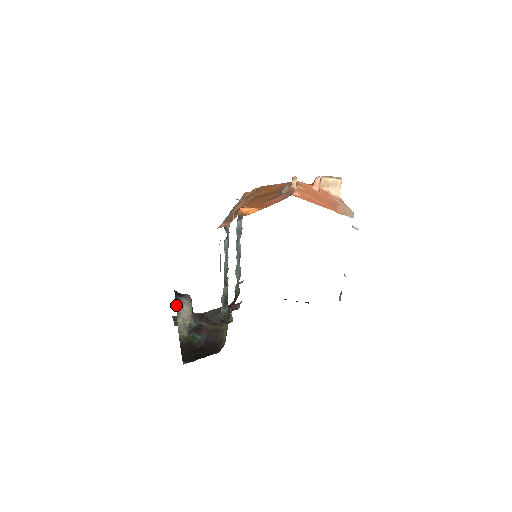
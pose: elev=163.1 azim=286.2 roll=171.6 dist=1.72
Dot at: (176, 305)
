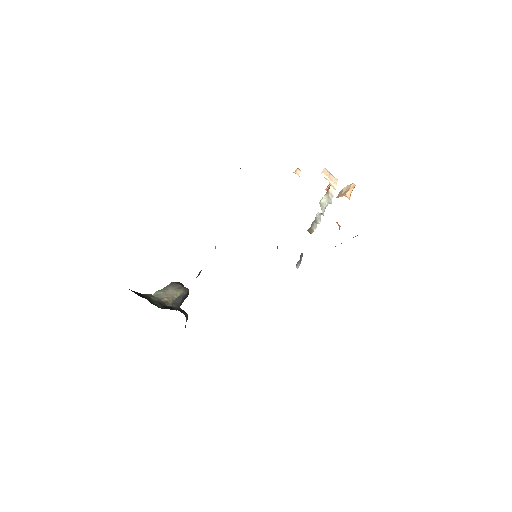
Dot at: (171, 283)
